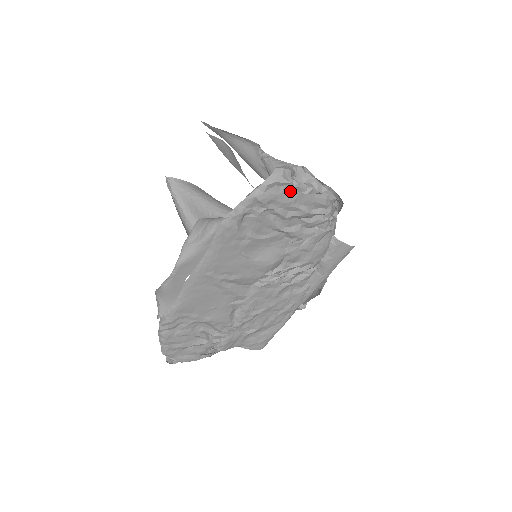
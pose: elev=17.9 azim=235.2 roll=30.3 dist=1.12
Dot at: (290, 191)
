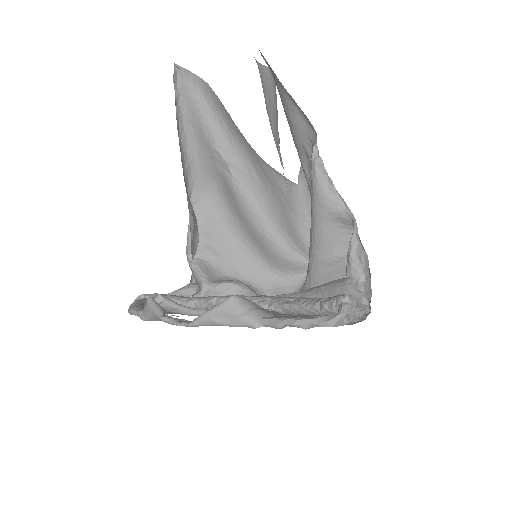
Dot at: occluded
